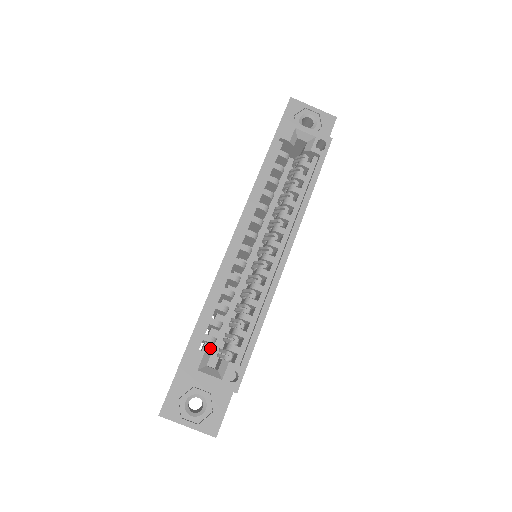
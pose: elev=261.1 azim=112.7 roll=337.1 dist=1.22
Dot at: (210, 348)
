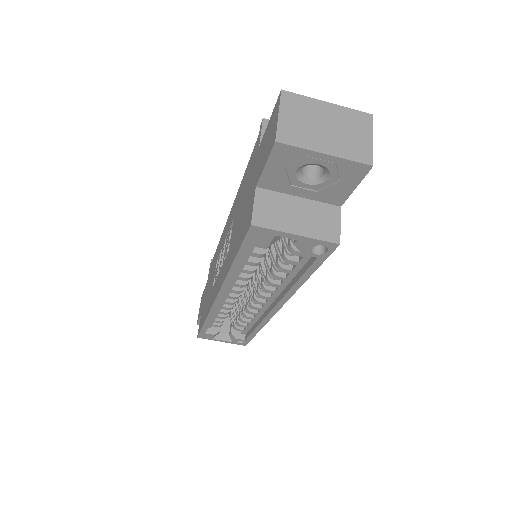
Dot at: occluded
